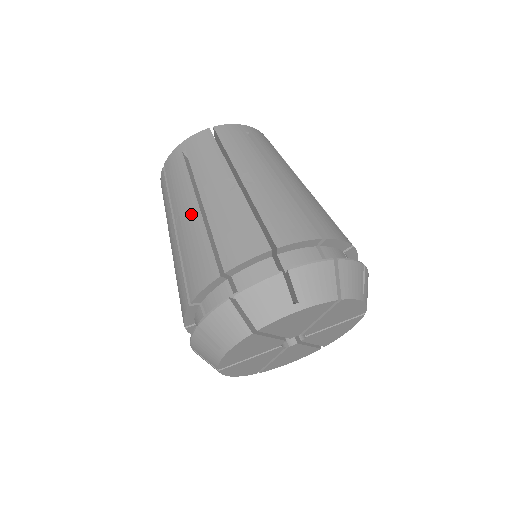
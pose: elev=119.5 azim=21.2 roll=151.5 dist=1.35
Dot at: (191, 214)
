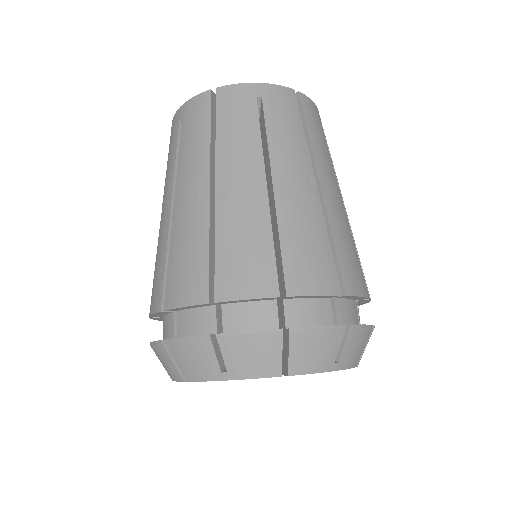
Dot at: (165, 213)
